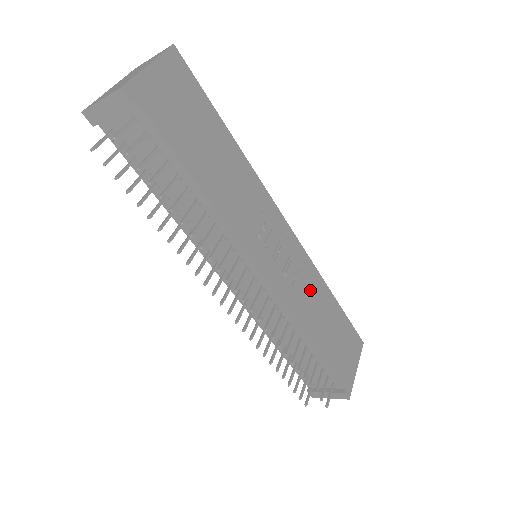
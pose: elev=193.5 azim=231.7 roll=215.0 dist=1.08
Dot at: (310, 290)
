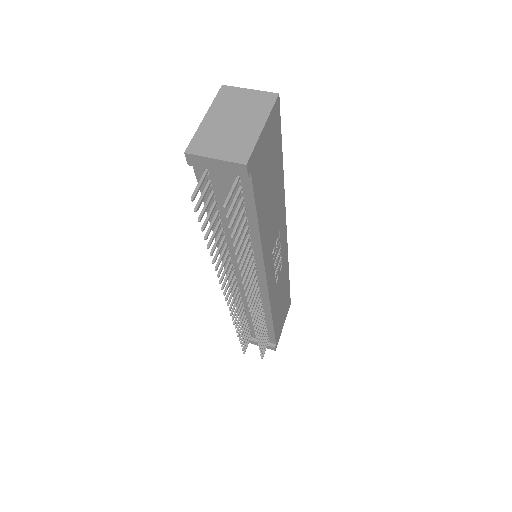
Dot at: (282, 280)
